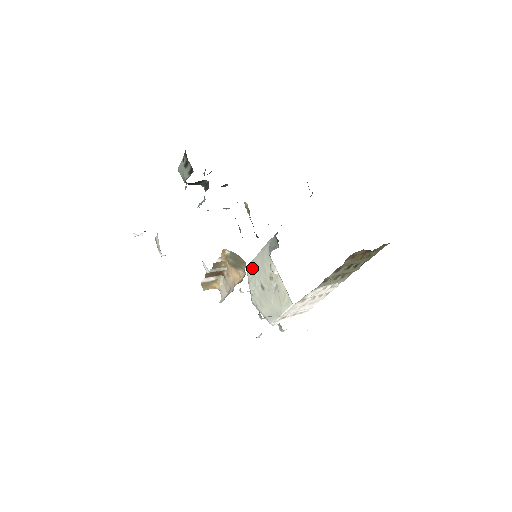
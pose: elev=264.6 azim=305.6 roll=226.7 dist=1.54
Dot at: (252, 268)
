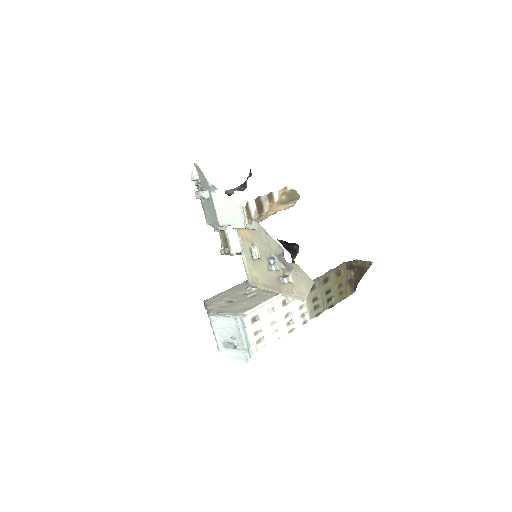
Dot at: (217, 296)
